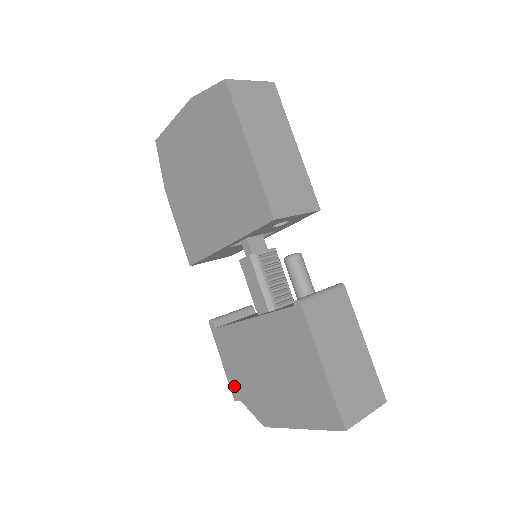
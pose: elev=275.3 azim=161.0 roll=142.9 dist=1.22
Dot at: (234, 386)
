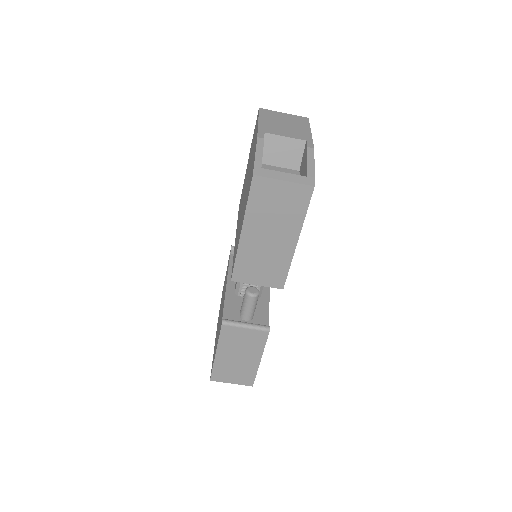
Dot at: (223, 286)
